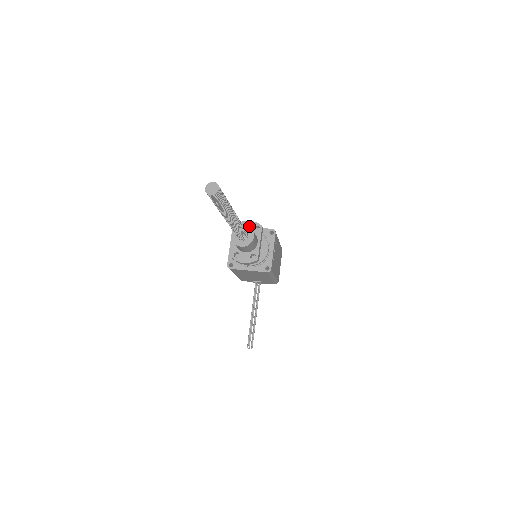
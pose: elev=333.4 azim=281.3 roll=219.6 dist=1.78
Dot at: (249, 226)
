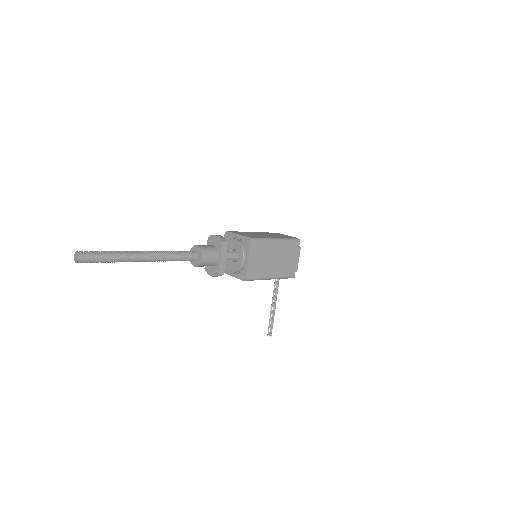
Dot at: (199, 247)
